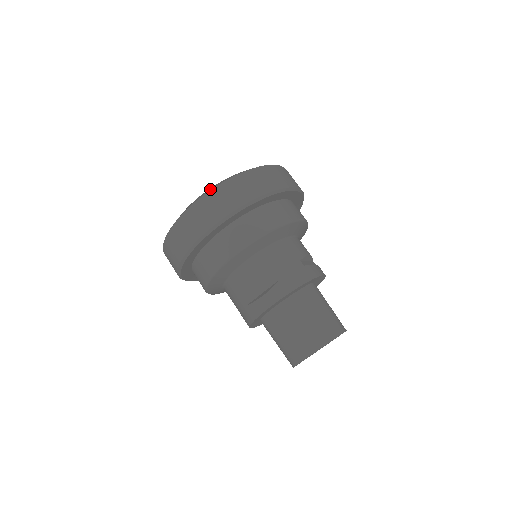
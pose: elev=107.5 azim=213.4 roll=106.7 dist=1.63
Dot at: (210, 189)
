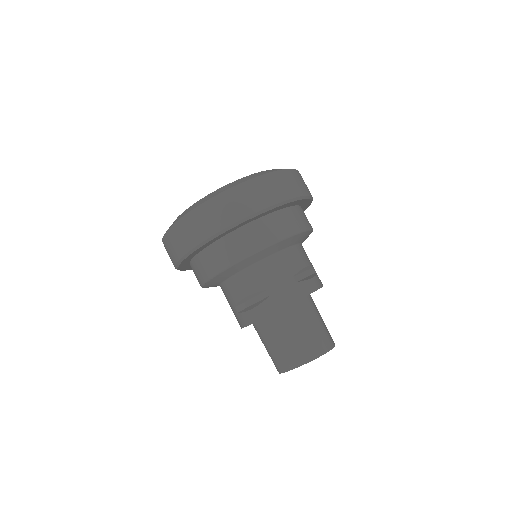
Dot at: (203, 201)
